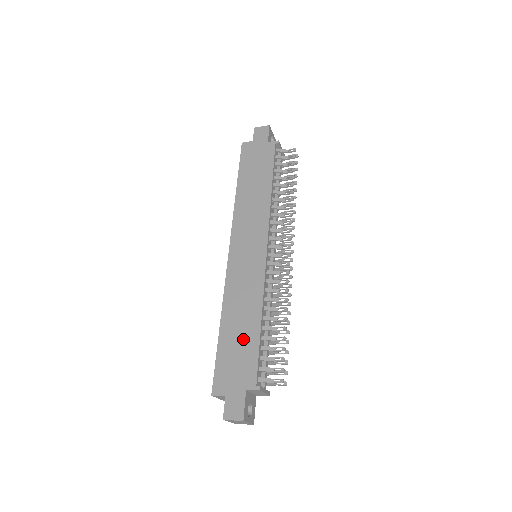
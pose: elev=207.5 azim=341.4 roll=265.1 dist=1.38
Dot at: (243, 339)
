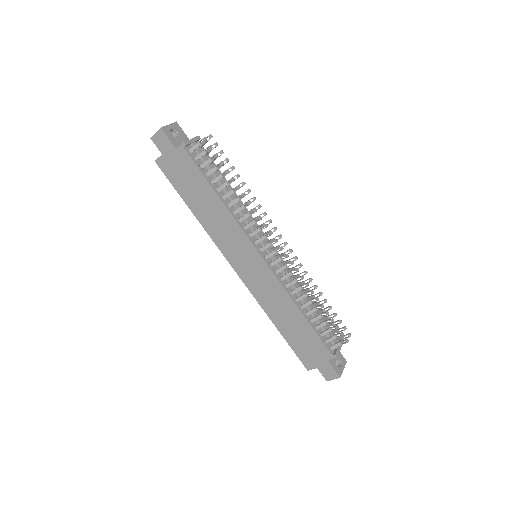
Dot at: (299, 330)
